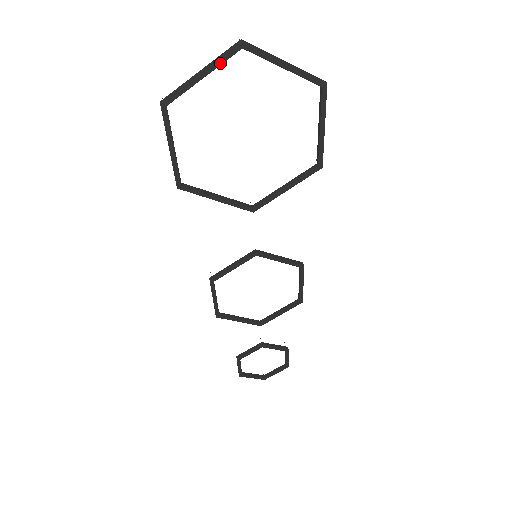
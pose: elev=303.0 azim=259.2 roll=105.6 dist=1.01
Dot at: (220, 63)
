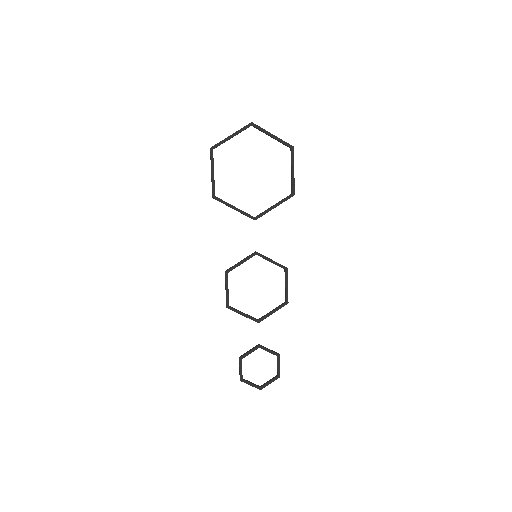
Dot at: (241, 131)
